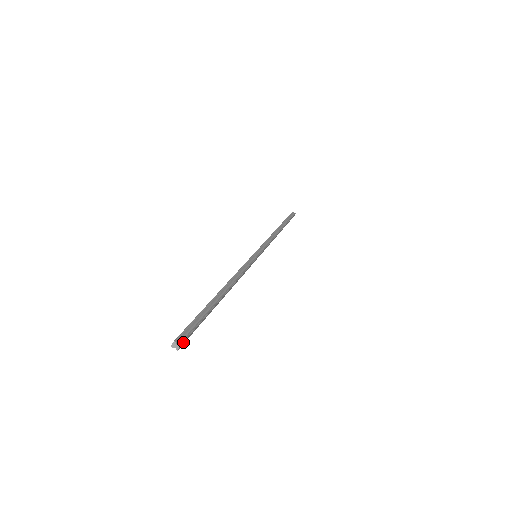
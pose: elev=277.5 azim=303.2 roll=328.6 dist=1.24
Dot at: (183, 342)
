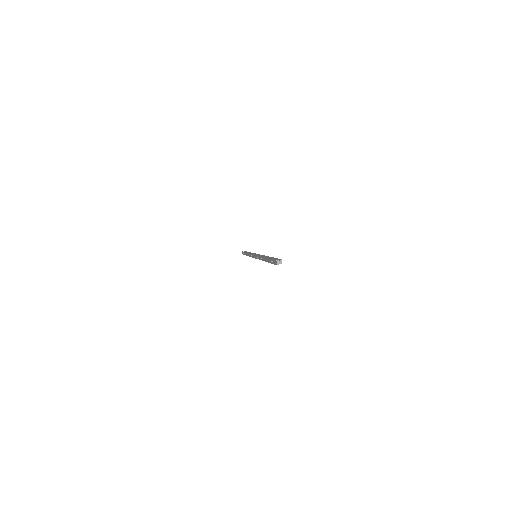
Dot at: (280, 260)
